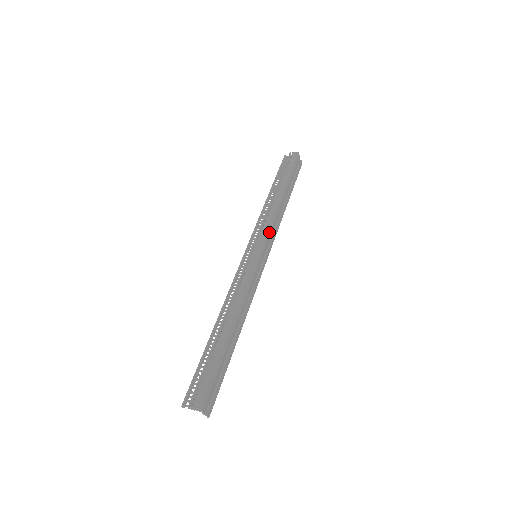
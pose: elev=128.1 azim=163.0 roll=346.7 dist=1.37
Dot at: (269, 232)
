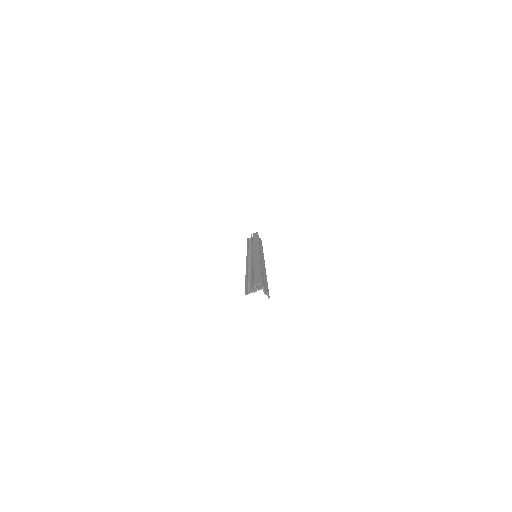
Dot at: (259, 249)
